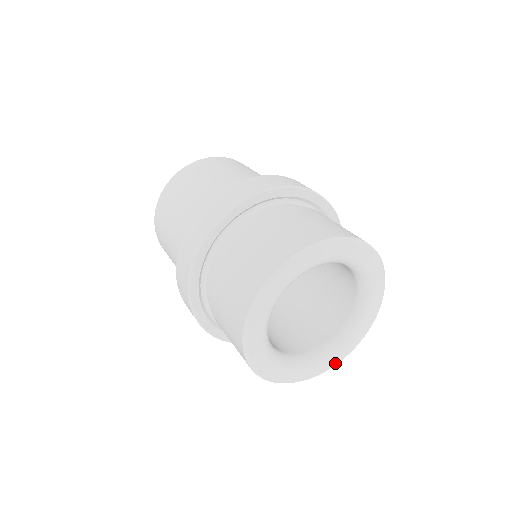
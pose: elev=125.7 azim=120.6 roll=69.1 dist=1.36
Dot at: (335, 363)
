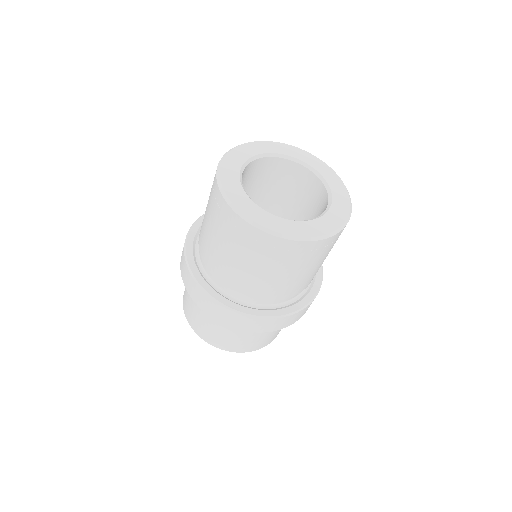
Dot at: occluded
